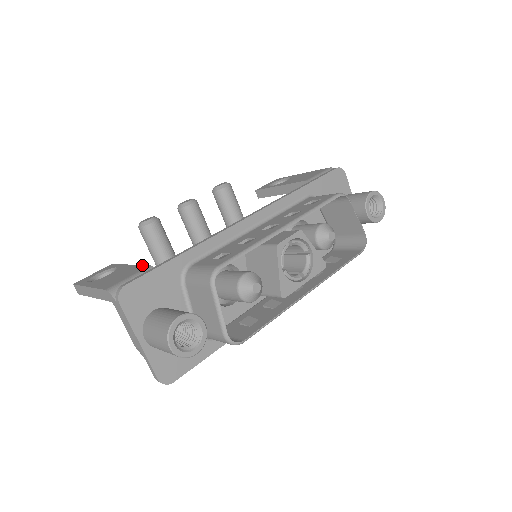
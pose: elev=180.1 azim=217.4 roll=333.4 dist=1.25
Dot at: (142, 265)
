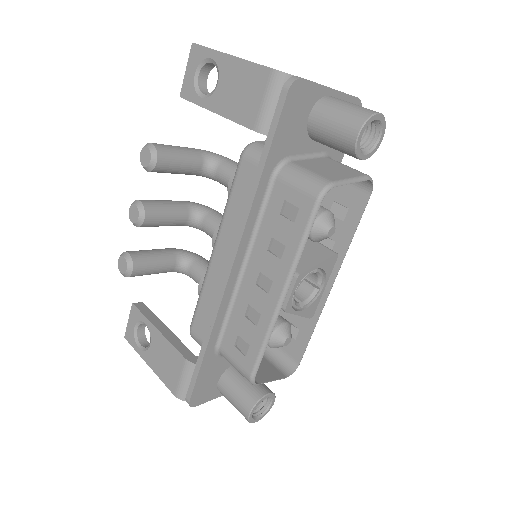
Dot at: (175, 350)
